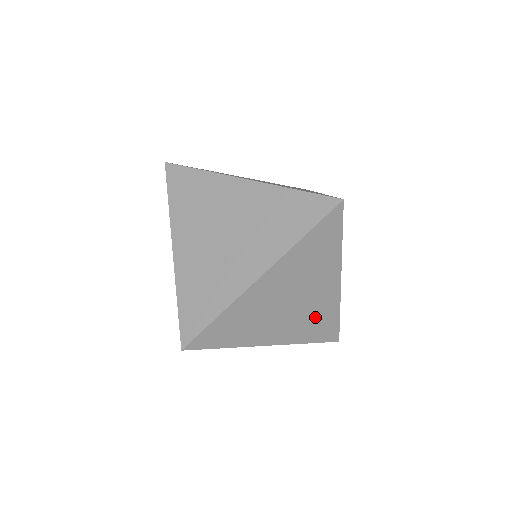
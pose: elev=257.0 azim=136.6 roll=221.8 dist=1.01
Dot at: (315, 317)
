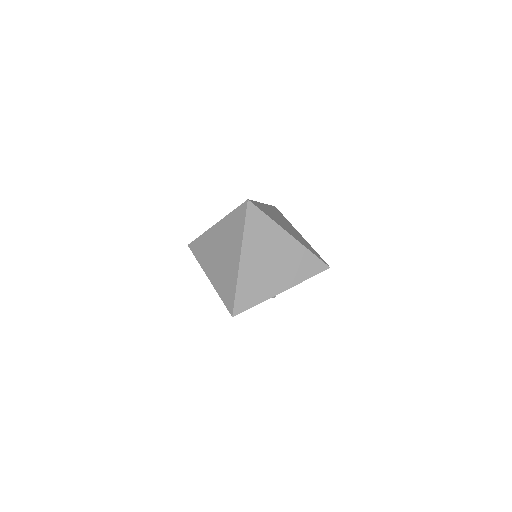
Dot at: (258, 285)
